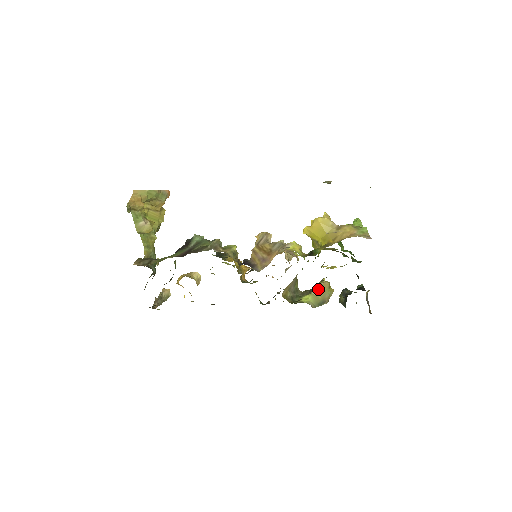
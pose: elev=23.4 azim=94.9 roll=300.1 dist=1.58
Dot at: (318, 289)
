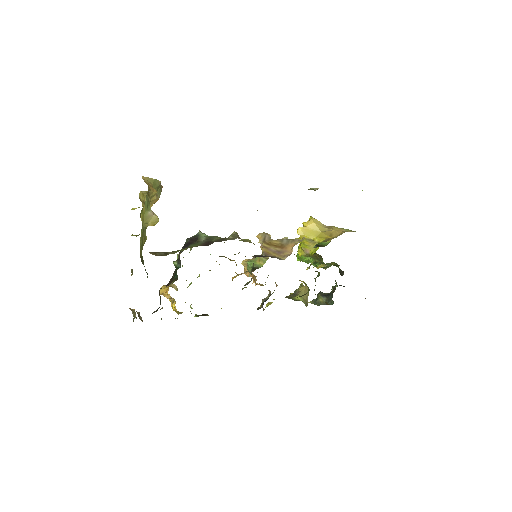
Dot at: (303, 291)
